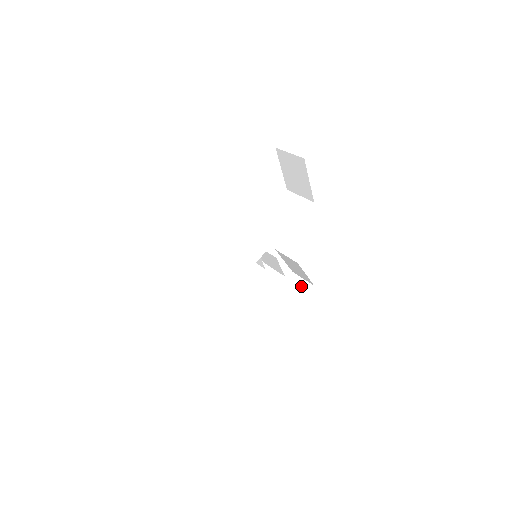
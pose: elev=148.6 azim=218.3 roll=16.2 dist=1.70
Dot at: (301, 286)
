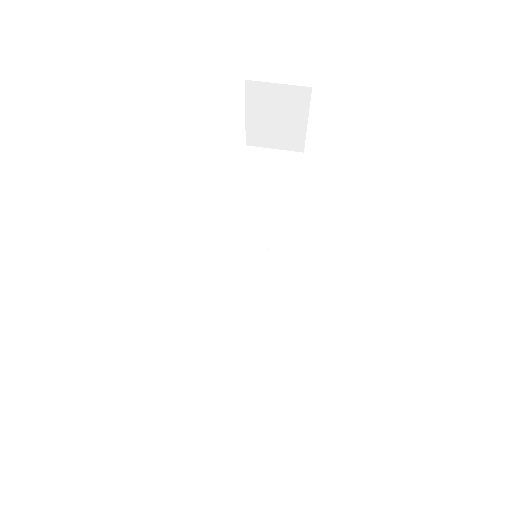
Dot at: occluded
